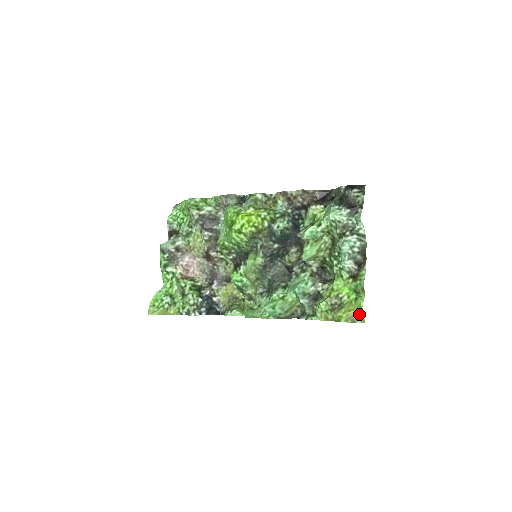
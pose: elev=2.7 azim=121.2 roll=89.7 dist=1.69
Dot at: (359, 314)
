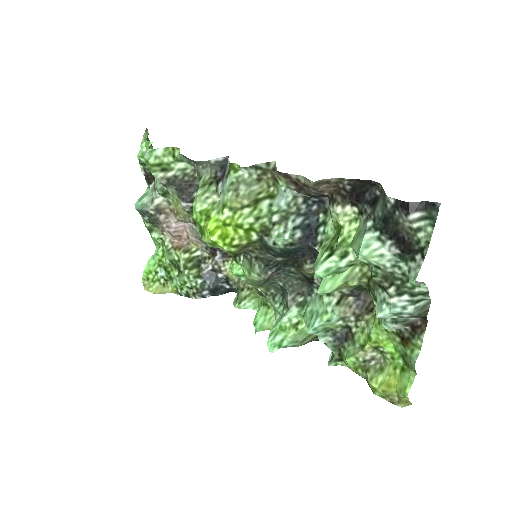
Dot at: (402, 399)
